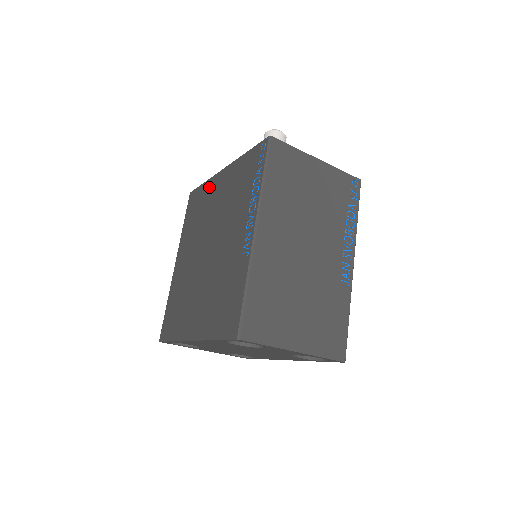
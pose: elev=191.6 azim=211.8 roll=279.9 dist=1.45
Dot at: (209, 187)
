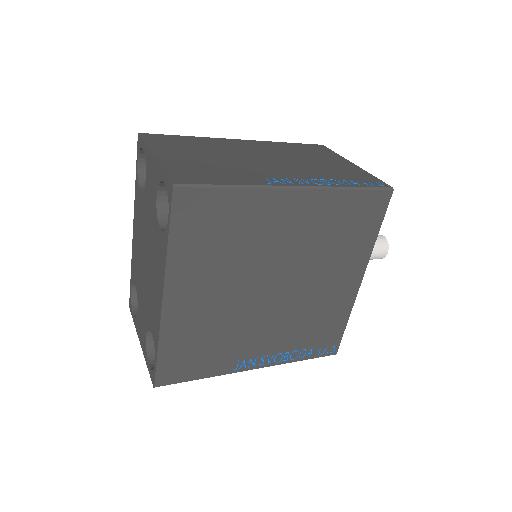
Dot at: occluded
